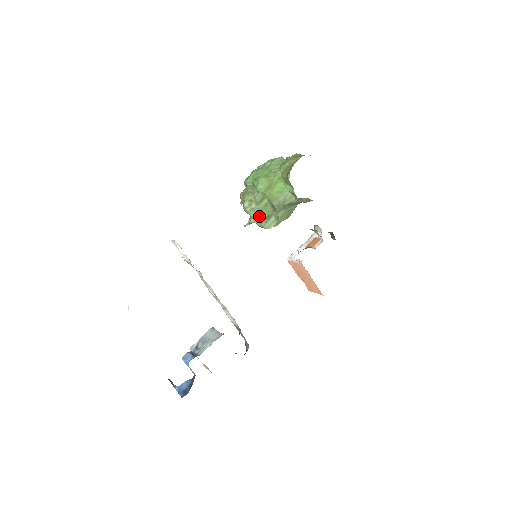
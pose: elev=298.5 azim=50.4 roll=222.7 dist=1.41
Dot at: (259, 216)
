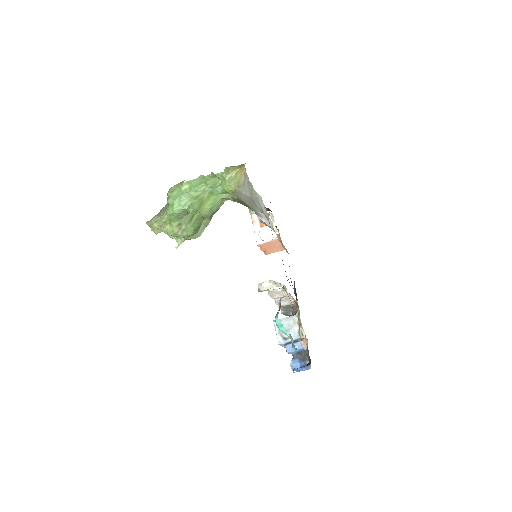
Dot at: (193, 232)
